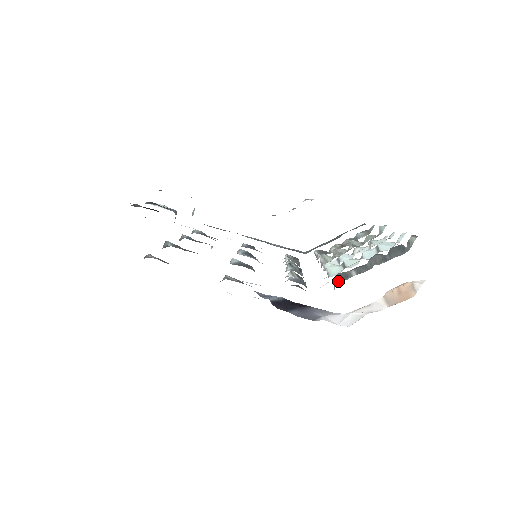
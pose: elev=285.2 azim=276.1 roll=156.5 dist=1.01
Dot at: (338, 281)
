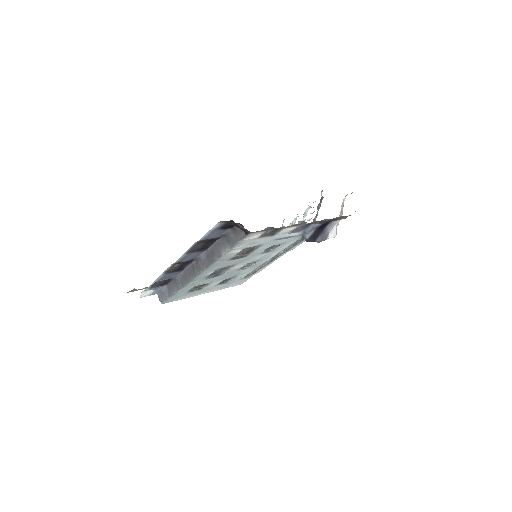
Dot at: occluded
